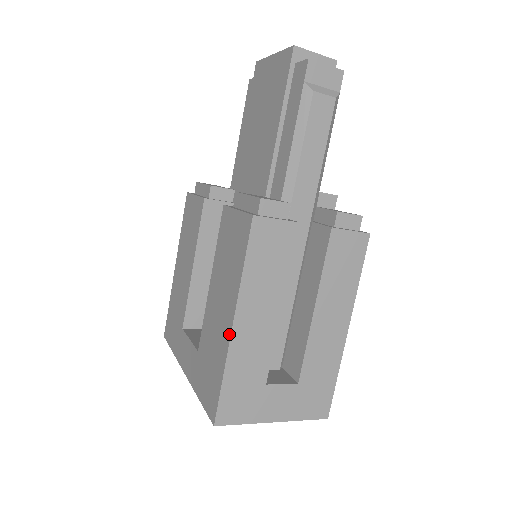
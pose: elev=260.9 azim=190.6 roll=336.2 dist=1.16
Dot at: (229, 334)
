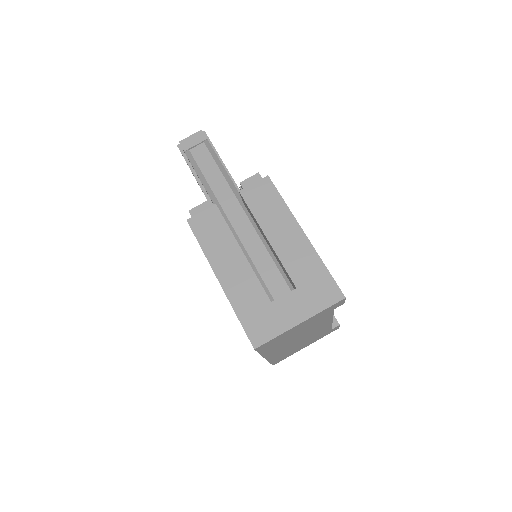
Dot at: (222, 288)
